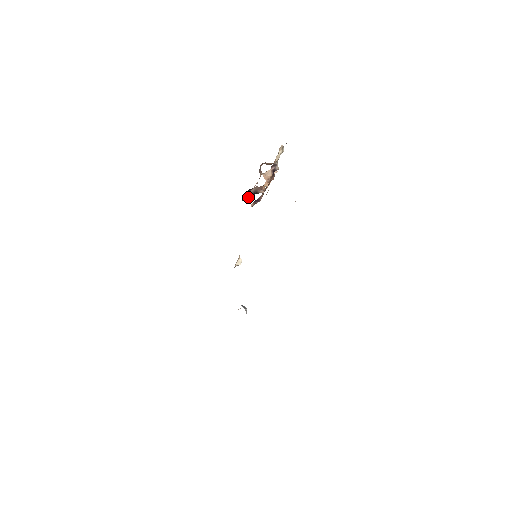
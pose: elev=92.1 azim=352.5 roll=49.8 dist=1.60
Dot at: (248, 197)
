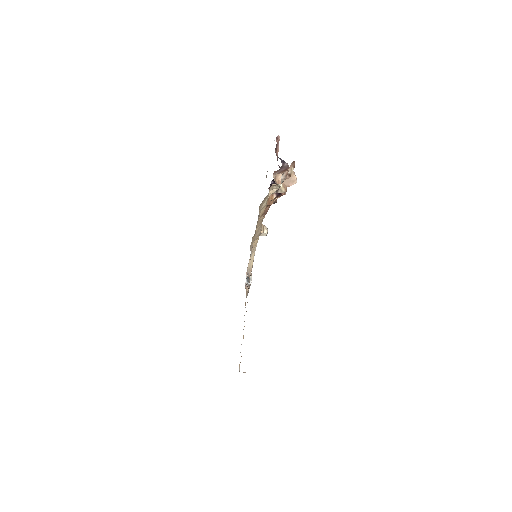
Dot at: occluded
